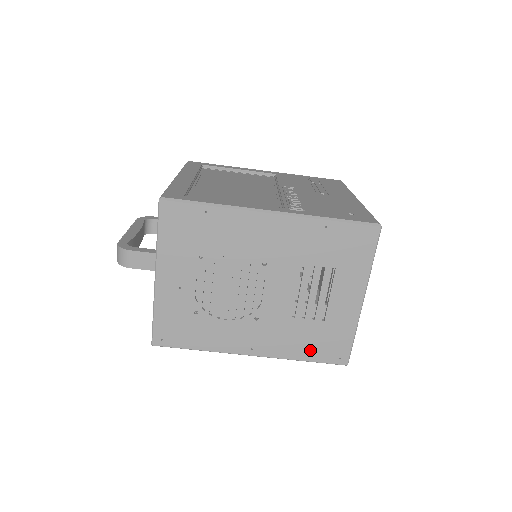
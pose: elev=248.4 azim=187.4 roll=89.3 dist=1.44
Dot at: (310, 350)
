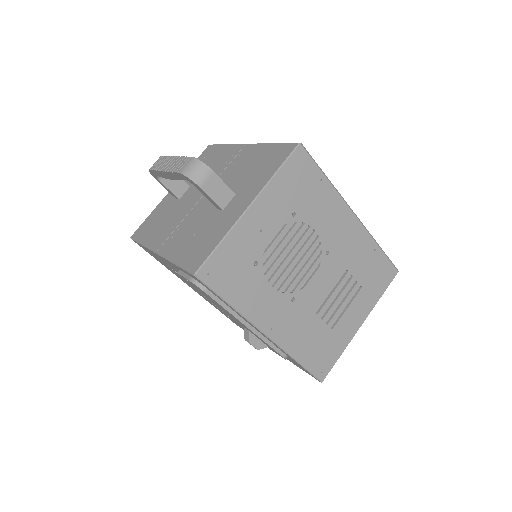
Dot at: (308, 353)
